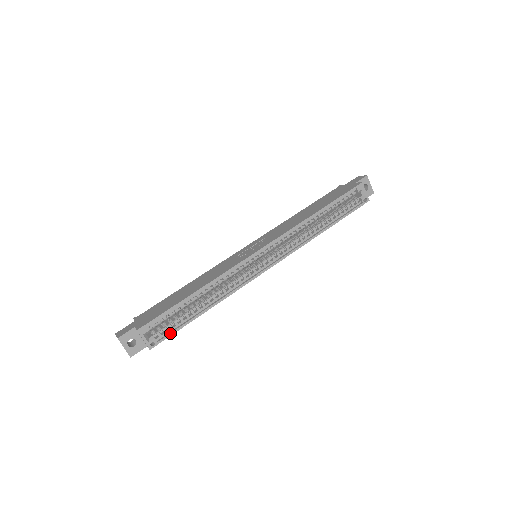
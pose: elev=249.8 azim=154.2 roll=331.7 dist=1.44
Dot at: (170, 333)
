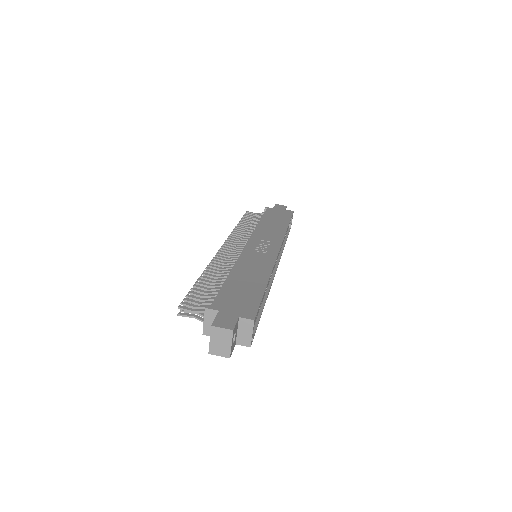
Dot at: (256, 328)
